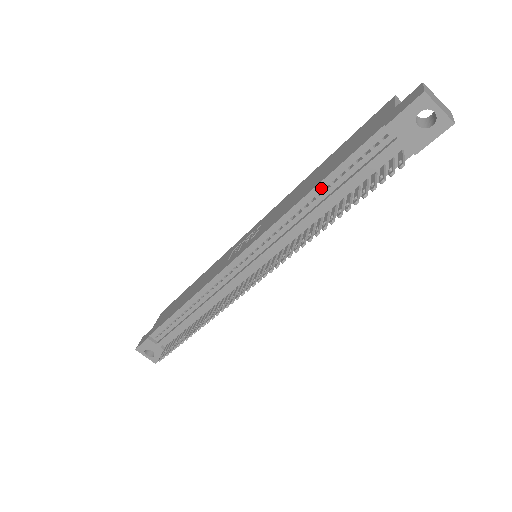
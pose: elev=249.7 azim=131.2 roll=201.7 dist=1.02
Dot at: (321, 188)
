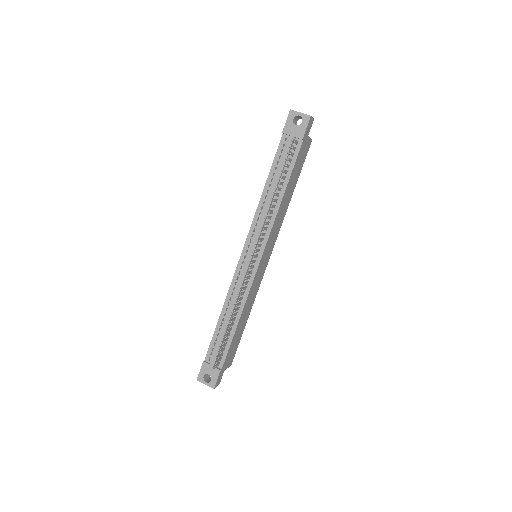
Dot at: (269, 182)
